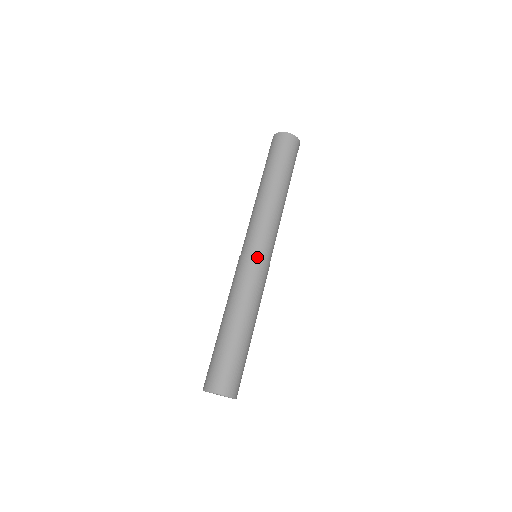
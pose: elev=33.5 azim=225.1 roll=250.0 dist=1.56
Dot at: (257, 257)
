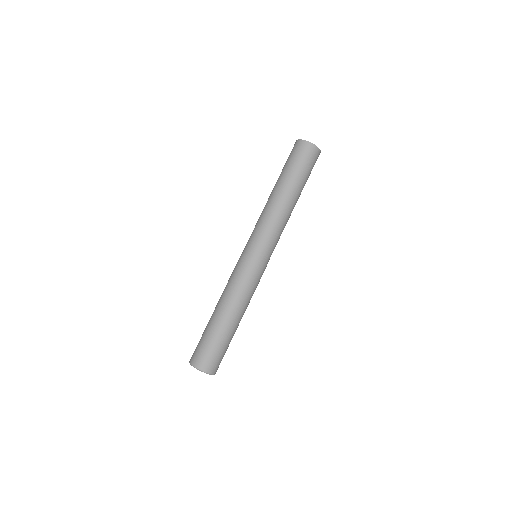
Dot at: (256, 261)
